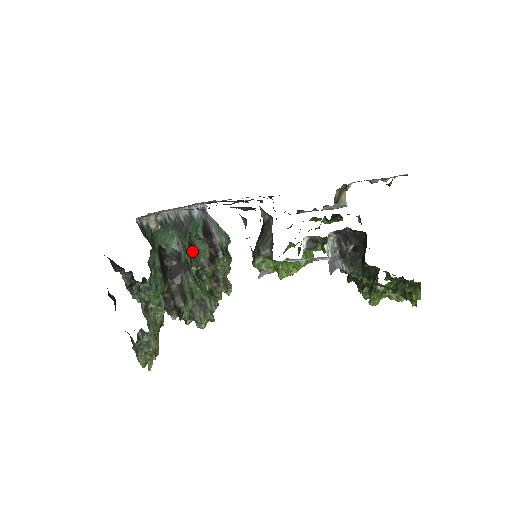
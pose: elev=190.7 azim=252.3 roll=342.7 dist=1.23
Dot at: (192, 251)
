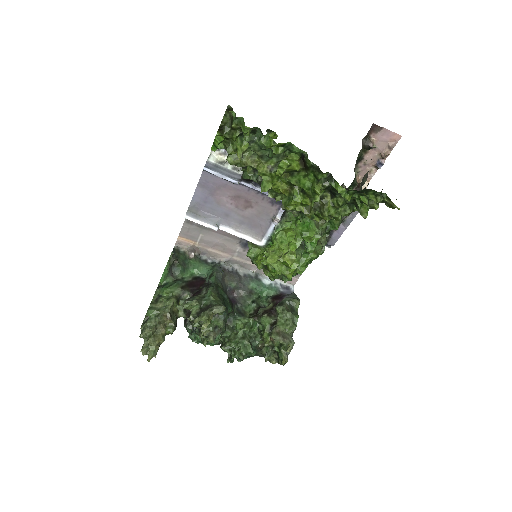
Dot at: occluded
